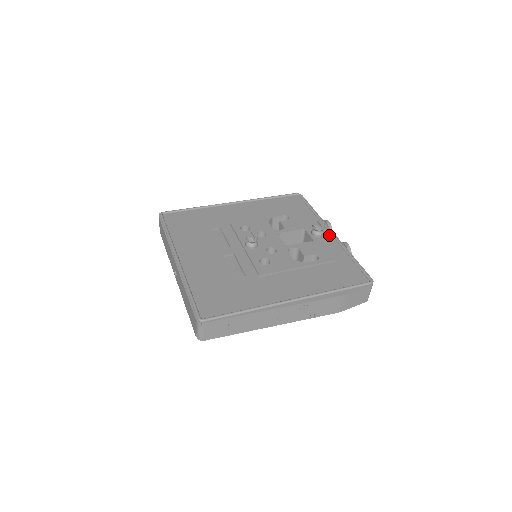
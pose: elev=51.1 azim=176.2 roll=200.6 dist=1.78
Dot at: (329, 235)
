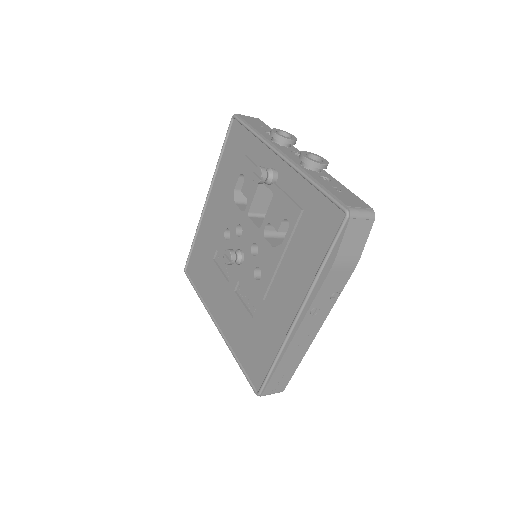
Dot at: (281, 163)
